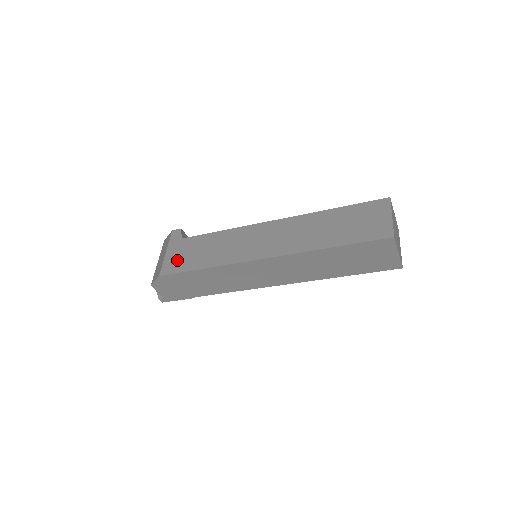
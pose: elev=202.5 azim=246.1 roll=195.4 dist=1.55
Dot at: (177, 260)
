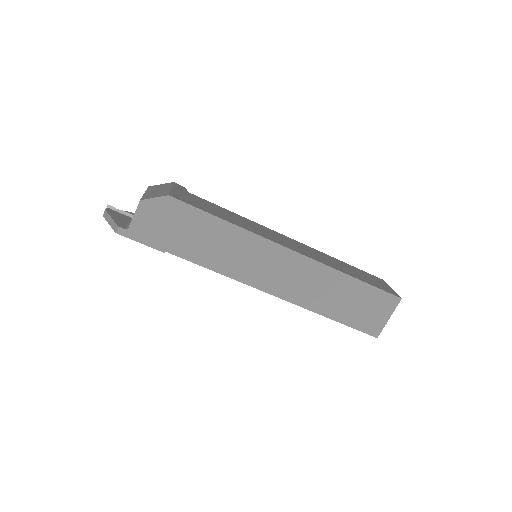
Dot at: (190, 199)
